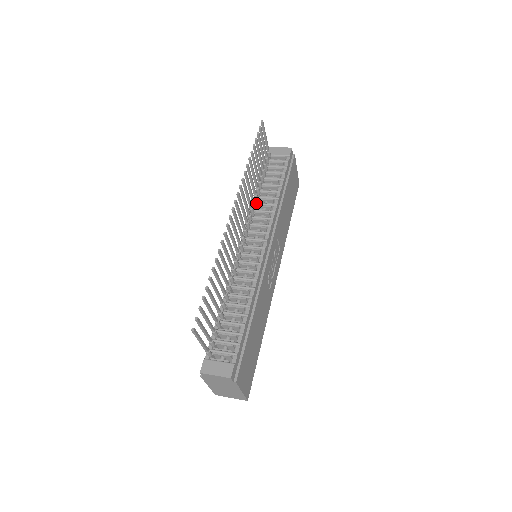
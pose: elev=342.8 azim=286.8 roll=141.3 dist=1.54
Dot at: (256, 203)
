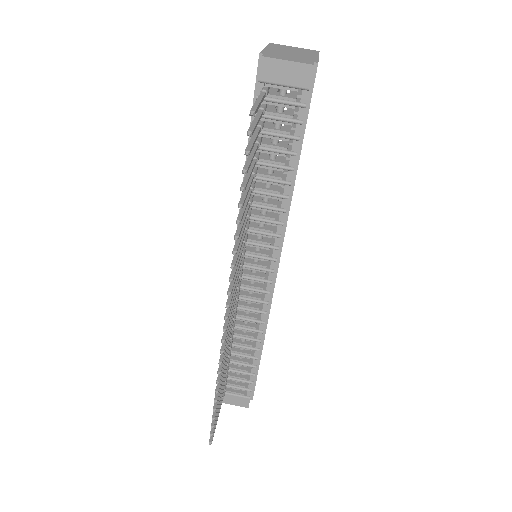
Dot at: occluded
